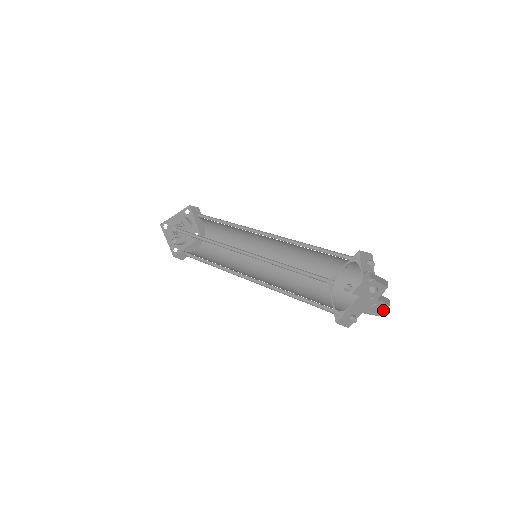
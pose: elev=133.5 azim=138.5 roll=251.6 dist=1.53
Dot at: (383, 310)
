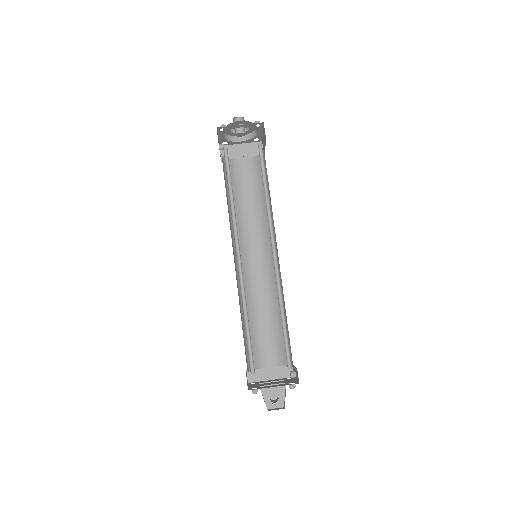
Dot at: occluded
